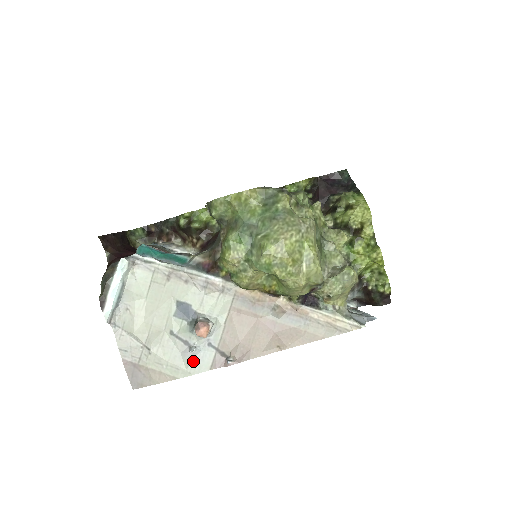
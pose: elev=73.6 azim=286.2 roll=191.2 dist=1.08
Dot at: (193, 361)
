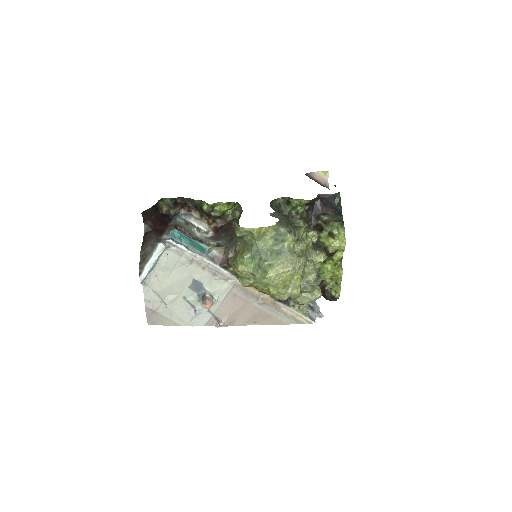
Dot at: (195, 318)
